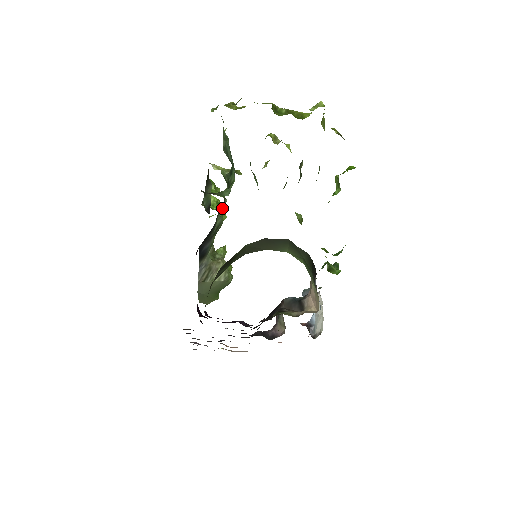
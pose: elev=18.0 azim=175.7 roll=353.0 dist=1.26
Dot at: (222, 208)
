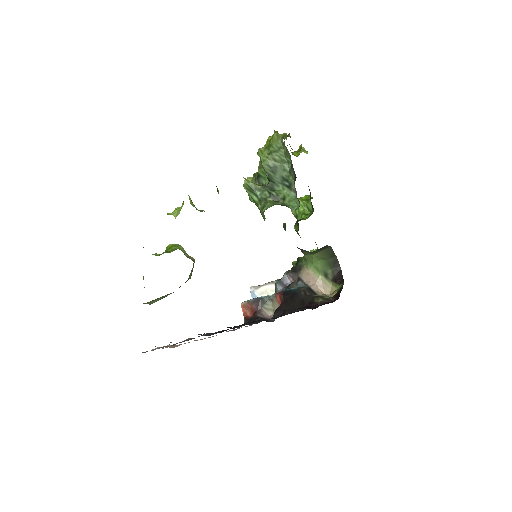
Dot at: occluded
